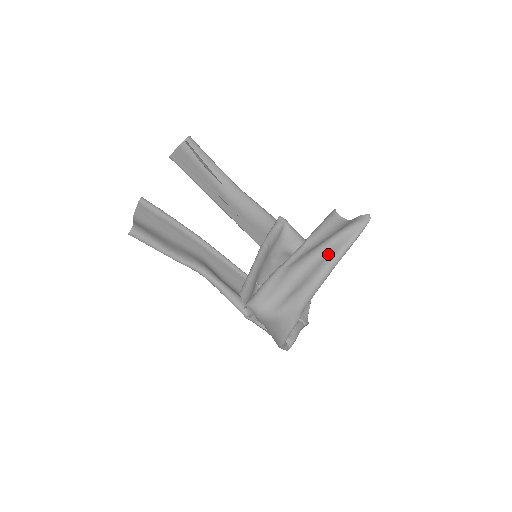
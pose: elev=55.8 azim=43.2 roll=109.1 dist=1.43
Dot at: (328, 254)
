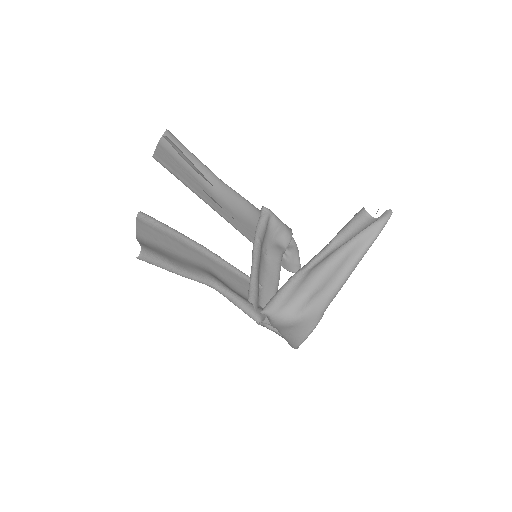
Dot at: (350, 253)
